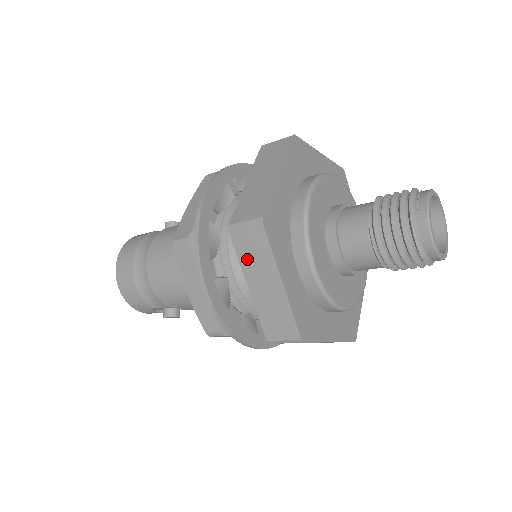
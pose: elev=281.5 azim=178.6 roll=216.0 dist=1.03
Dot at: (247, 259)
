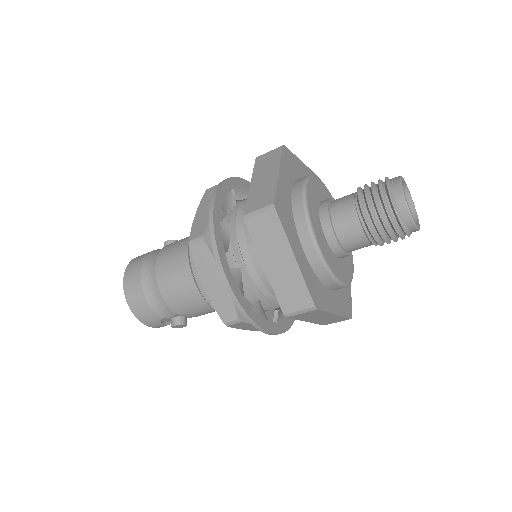
Dot at: (262, 242)
